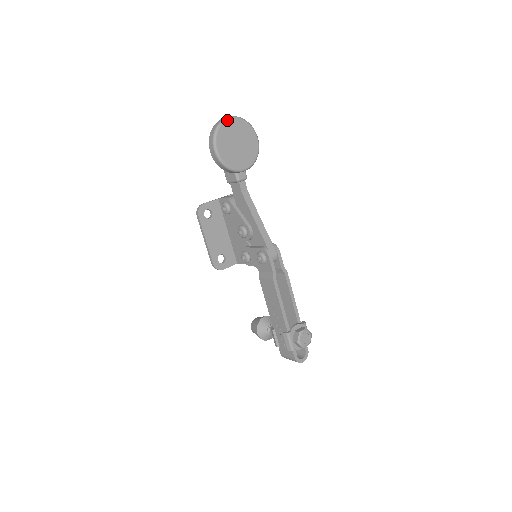
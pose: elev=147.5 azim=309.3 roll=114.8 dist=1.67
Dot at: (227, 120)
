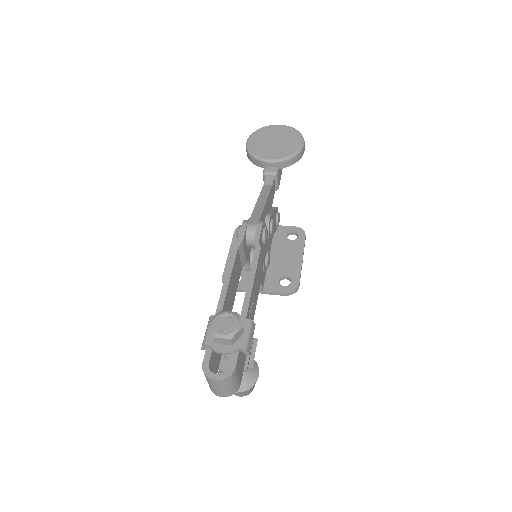
Dot at: (273, 125)
